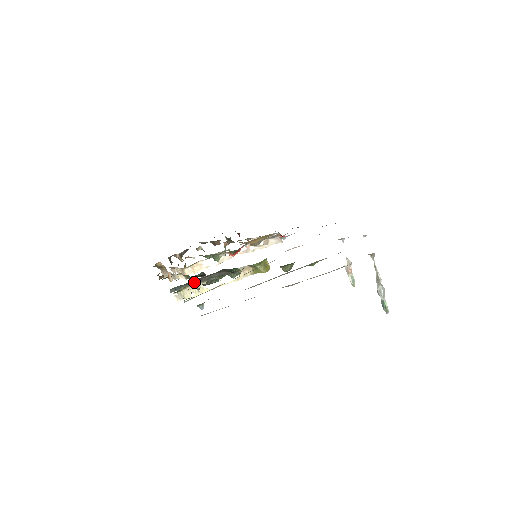
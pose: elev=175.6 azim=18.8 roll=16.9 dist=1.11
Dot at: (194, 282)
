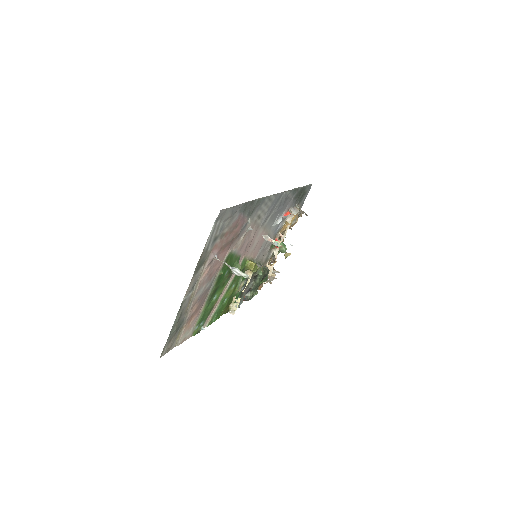
Dot at: (242, 294)
